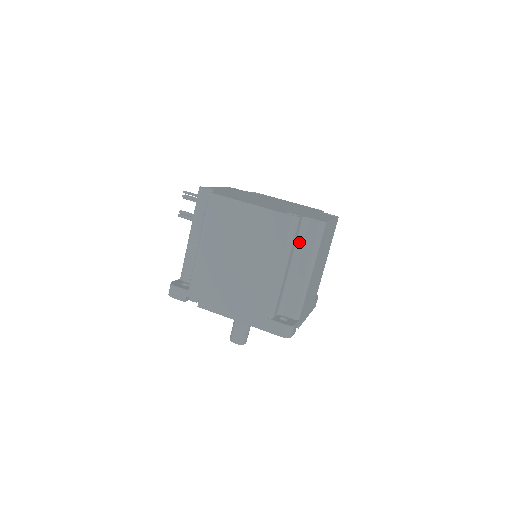
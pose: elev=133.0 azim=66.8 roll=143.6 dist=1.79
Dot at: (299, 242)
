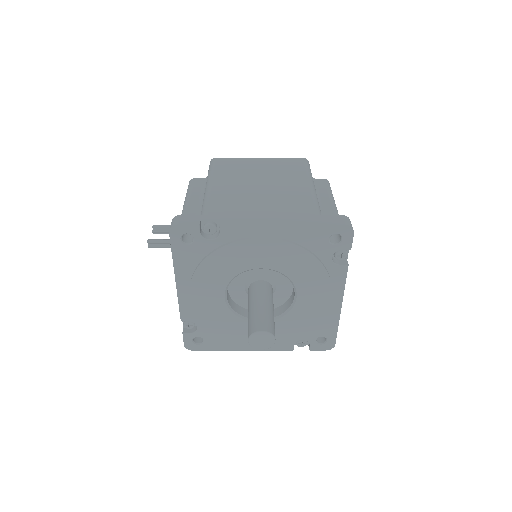
Dot at: occluded
